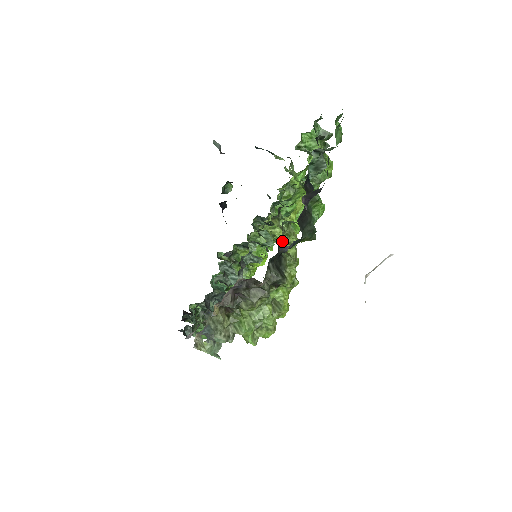
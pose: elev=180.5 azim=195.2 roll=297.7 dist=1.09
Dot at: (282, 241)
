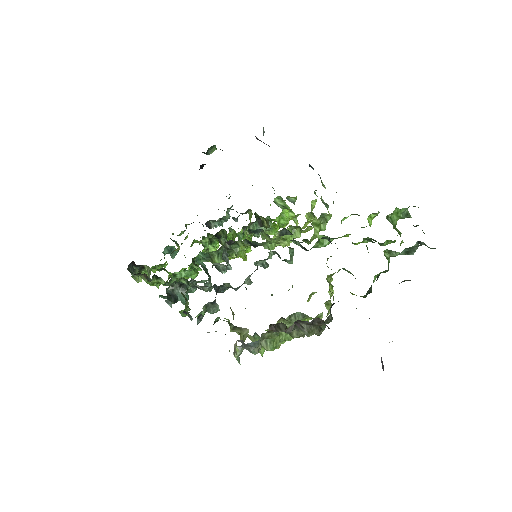
Dot at: occluded
